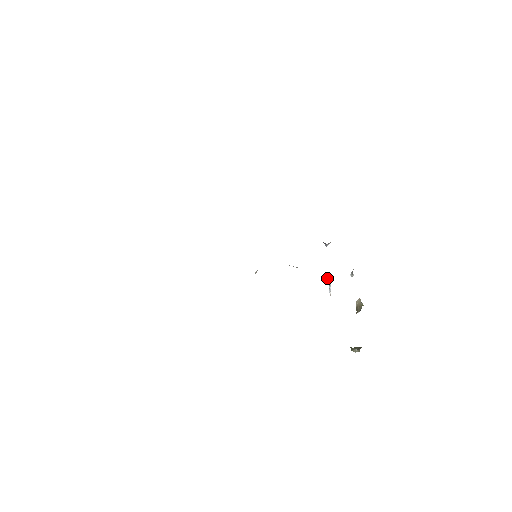
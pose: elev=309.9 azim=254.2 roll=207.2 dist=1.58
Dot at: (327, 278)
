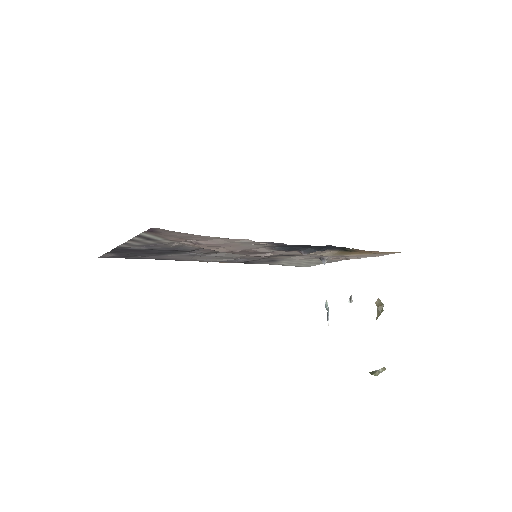
Dot at: (325, 303)
